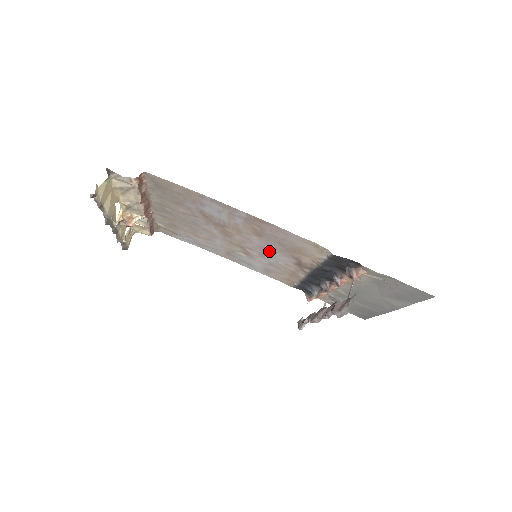
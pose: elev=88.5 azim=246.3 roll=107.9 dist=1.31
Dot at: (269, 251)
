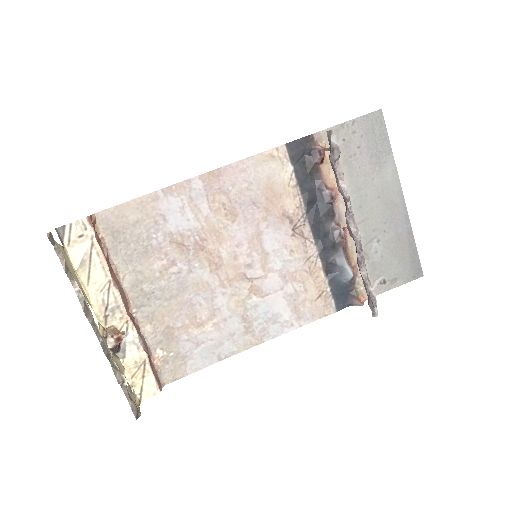
Dot at: (261, 241)
